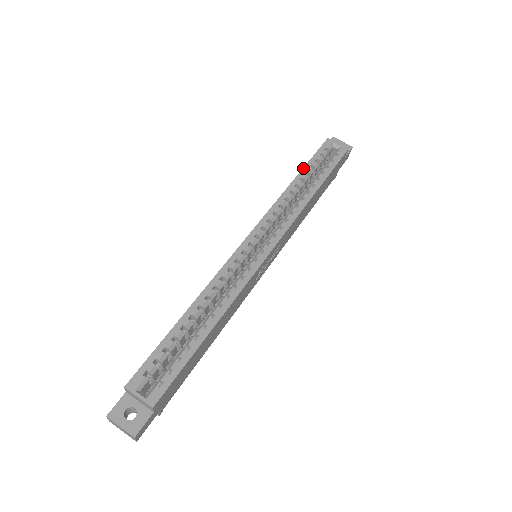
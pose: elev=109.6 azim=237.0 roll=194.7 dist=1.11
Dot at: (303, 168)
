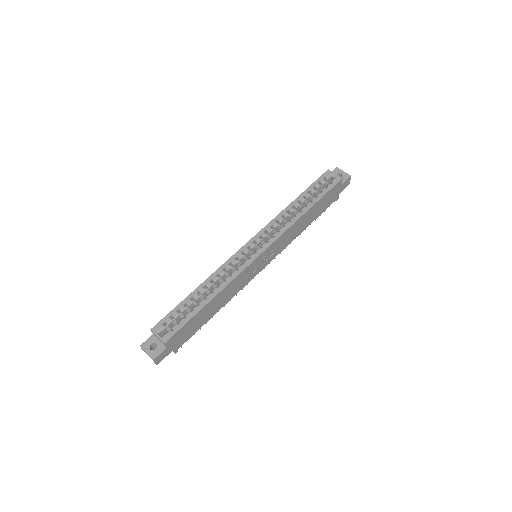
Dot at: (302, 193)
